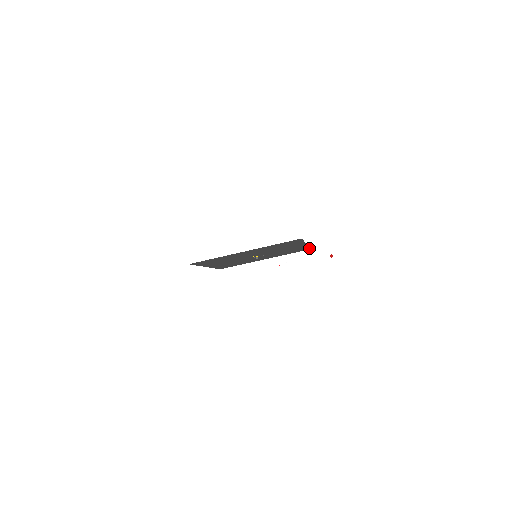
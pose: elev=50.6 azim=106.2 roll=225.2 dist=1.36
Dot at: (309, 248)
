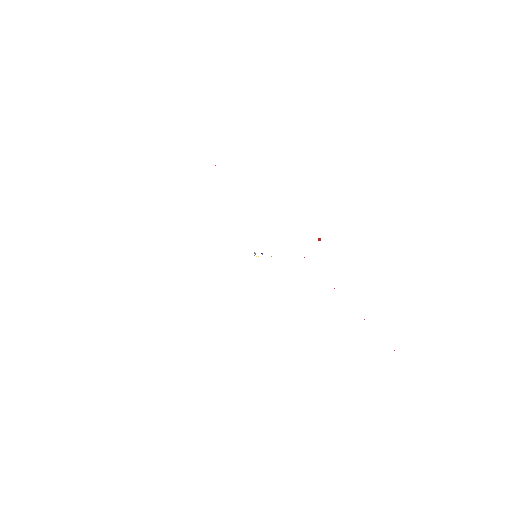
Dot at: occluded
